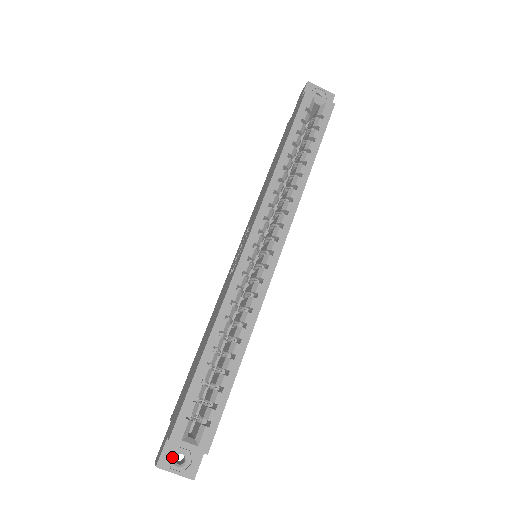
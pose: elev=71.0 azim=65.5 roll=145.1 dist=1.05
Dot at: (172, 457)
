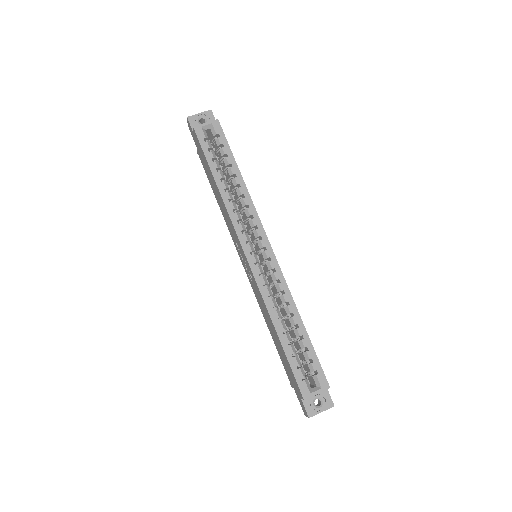
Dot at: (312, 406)
